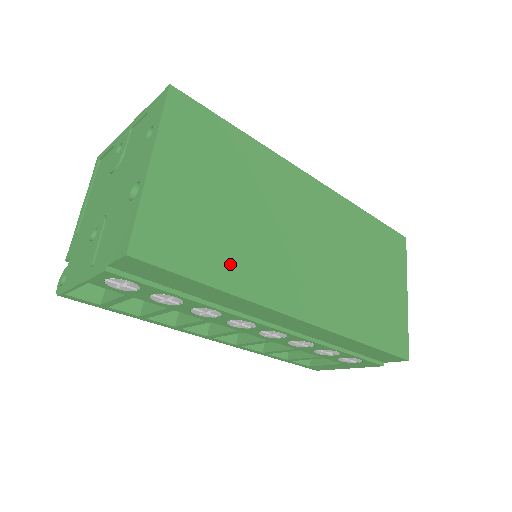
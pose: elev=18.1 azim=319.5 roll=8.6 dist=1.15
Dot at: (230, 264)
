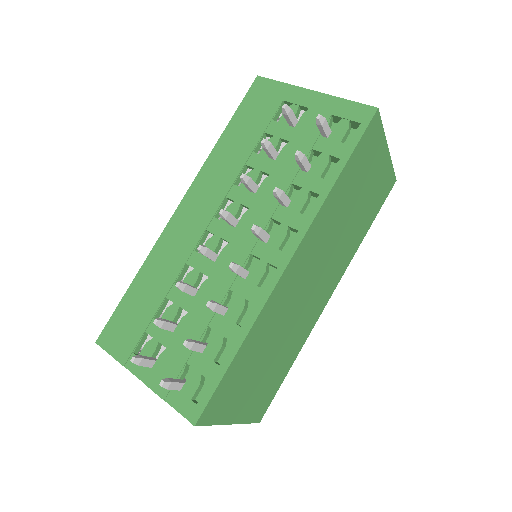
Dot at: (288, 358)
